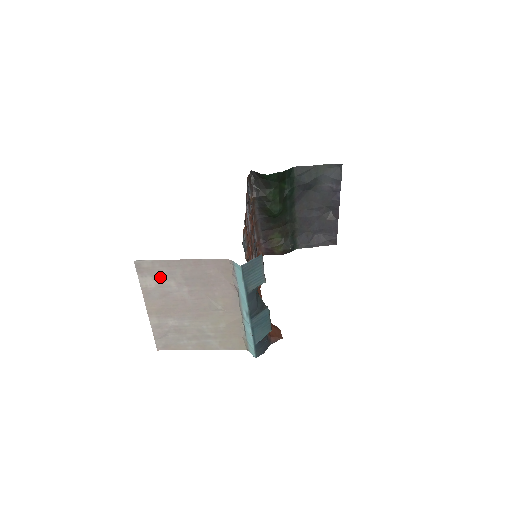
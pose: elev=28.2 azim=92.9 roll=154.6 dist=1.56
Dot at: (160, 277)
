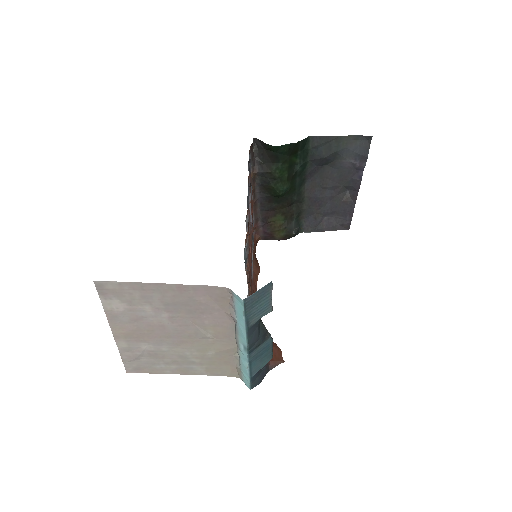
Dot at: (130, 300)
